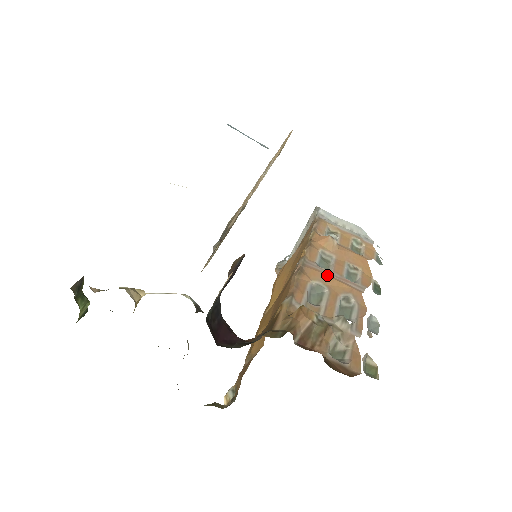
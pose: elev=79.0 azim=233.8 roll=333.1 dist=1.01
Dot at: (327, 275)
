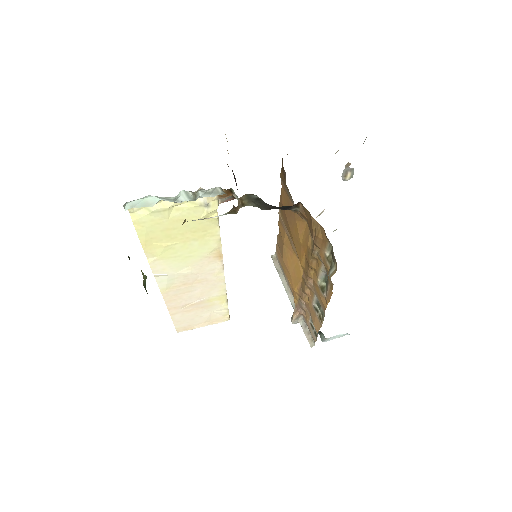
Dot at: occluded
